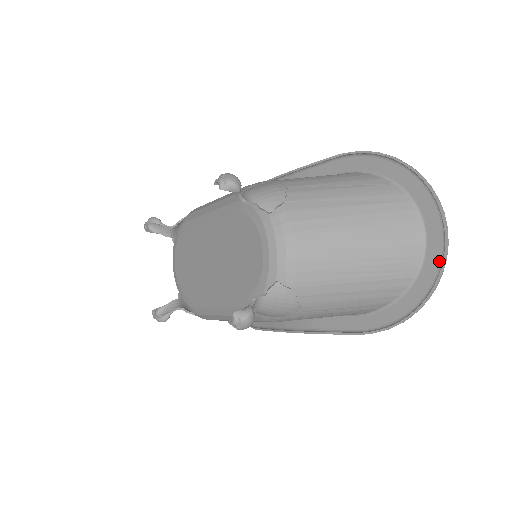
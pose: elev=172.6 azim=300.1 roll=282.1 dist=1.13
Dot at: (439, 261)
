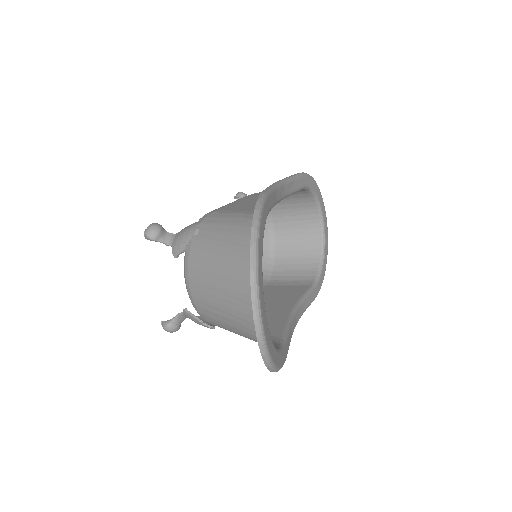
Dot at: (265, 342)
